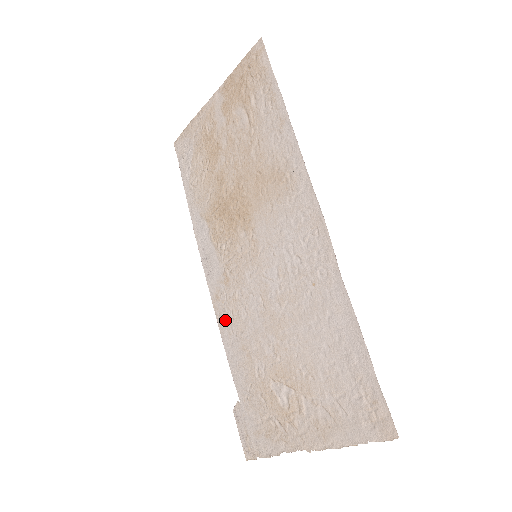
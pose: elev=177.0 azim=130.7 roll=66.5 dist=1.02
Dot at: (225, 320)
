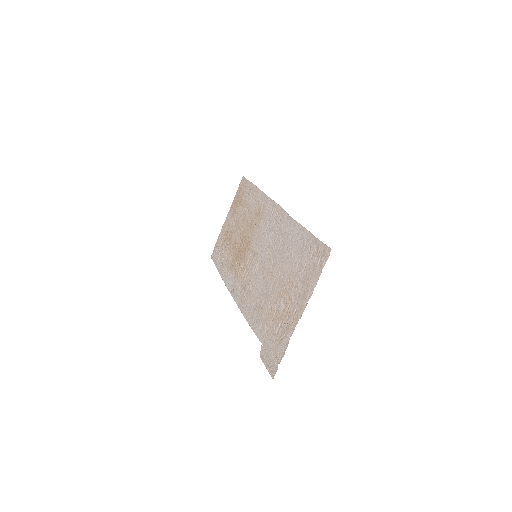
Dot at: (247, 308)
